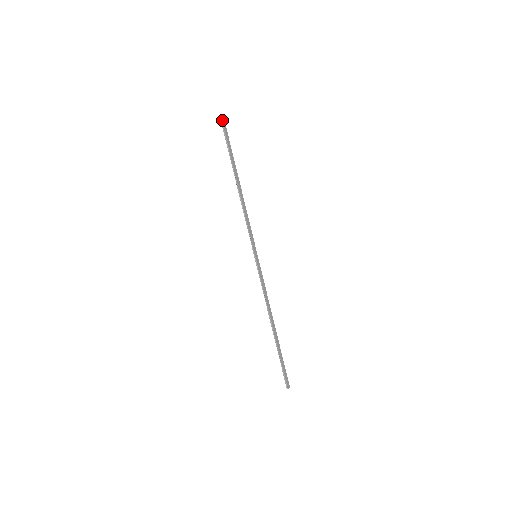
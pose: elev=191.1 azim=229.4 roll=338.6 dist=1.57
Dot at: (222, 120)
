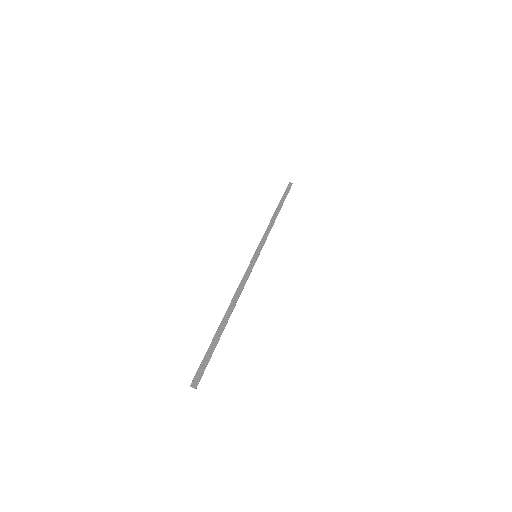
Dot at: (289, 184)
